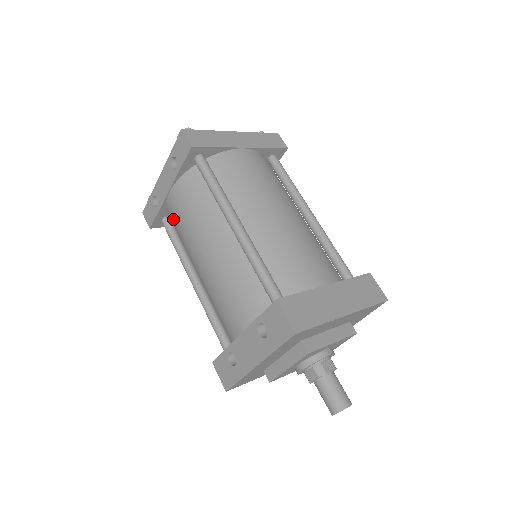
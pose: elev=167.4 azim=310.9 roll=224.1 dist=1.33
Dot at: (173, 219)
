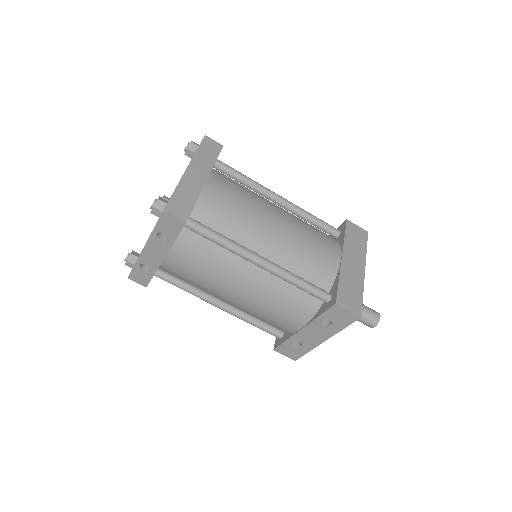
Dot at: (177, 274)
